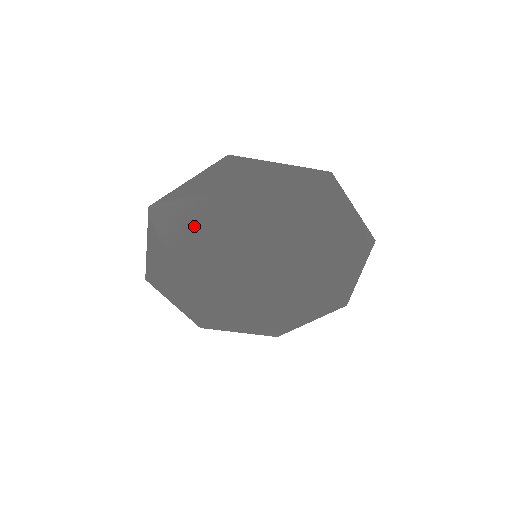
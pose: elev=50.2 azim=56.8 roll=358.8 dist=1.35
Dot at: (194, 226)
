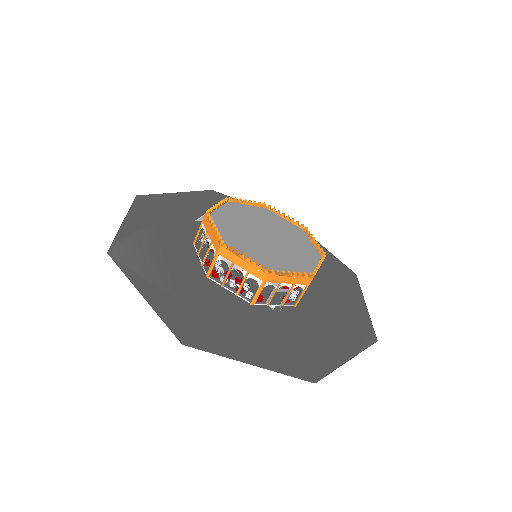
Dot at: (170, 261)
